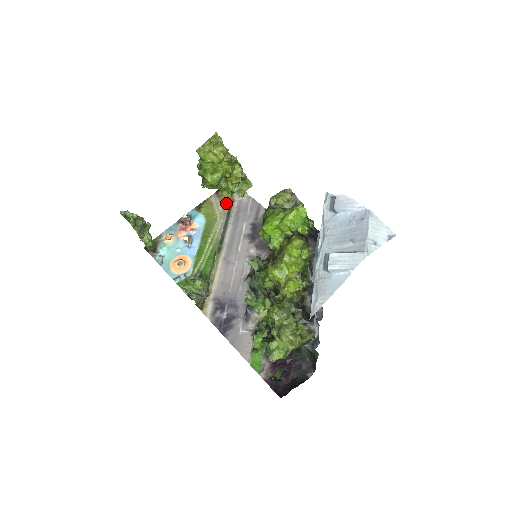
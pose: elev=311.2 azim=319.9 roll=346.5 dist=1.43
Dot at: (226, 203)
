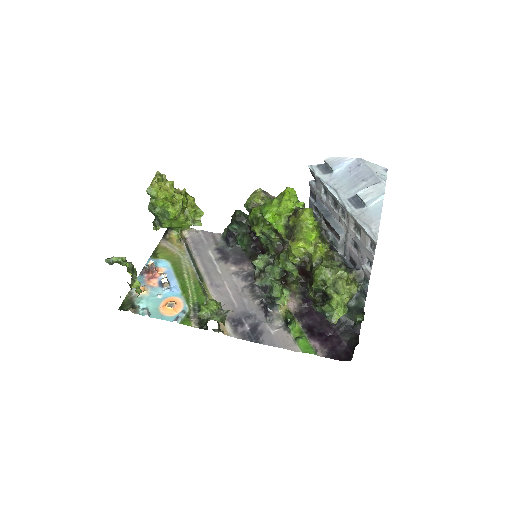
Dot at: (180, 242)
